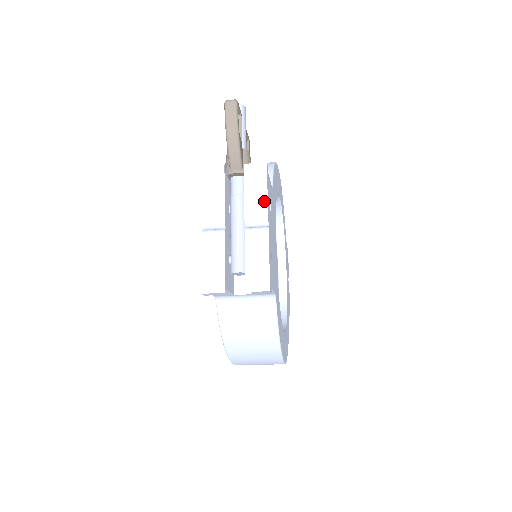
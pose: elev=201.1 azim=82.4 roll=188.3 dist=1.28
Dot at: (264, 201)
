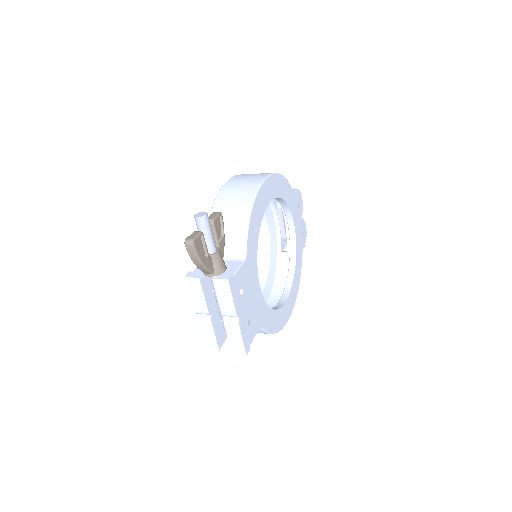
Dot at: (232, 305)
